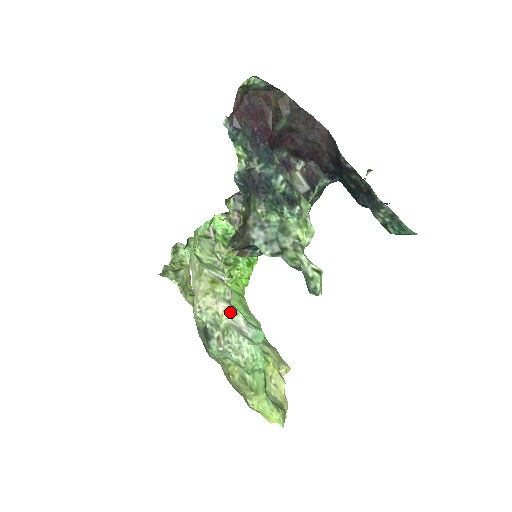
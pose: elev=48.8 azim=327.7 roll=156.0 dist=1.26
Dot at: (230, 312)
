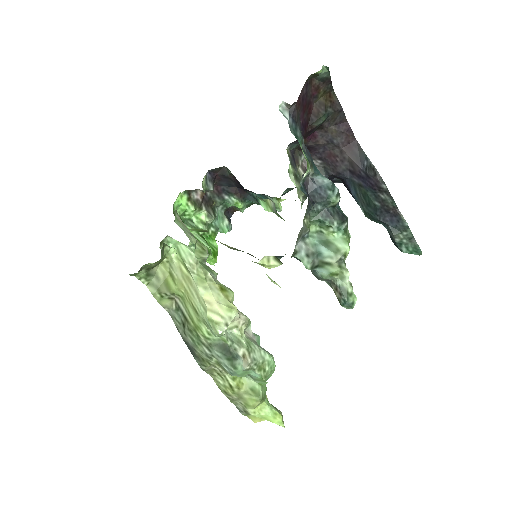
Dot at: (247, 324)
